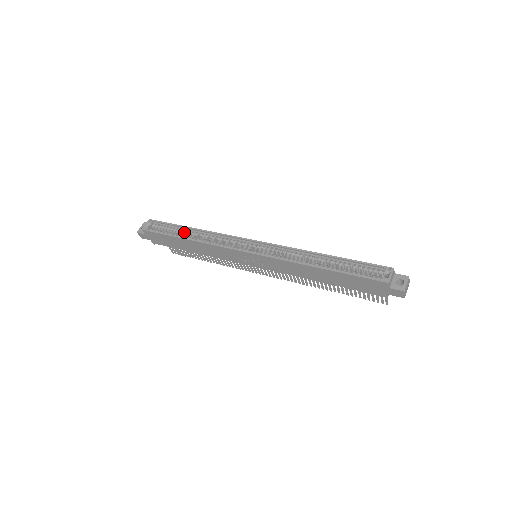
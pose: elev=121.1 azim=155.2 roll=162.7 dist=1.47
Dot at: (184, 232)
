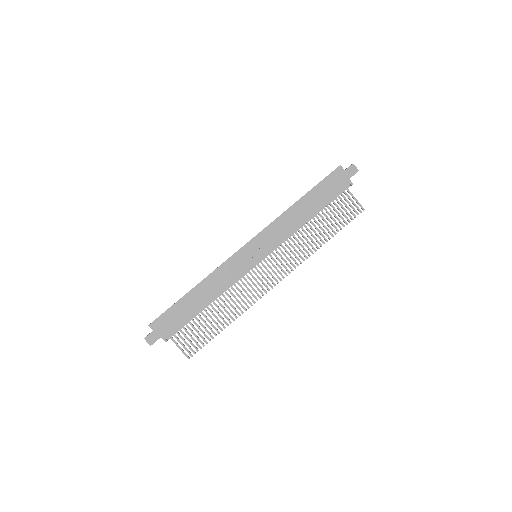
Dot at: occluded
